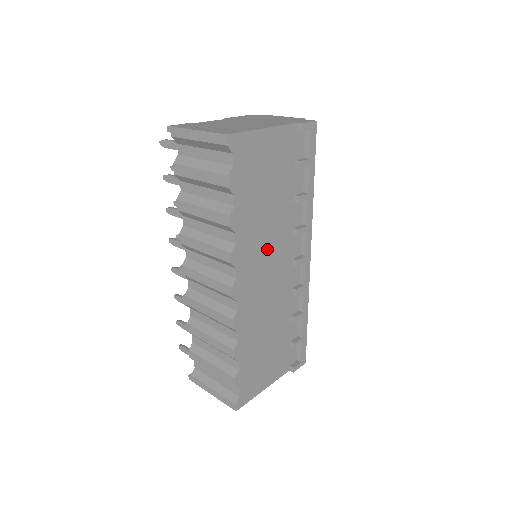
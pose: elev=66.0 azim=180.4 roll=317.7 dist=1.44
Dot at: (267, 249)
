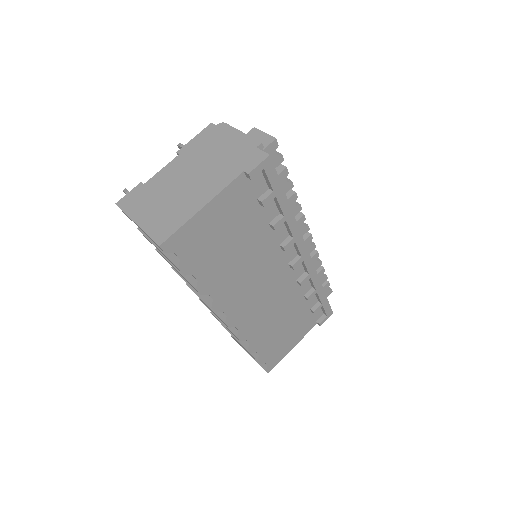
Dot at: (253, 278)
